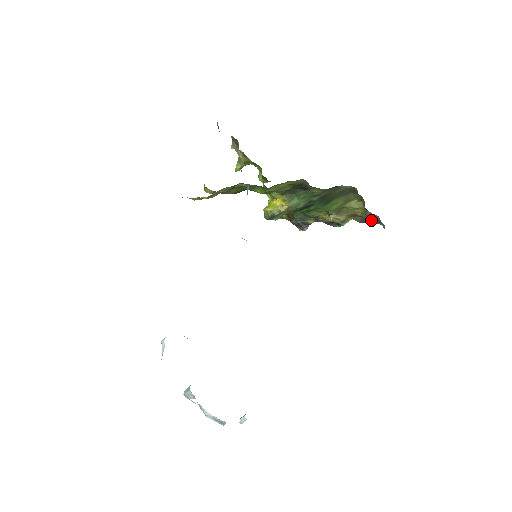
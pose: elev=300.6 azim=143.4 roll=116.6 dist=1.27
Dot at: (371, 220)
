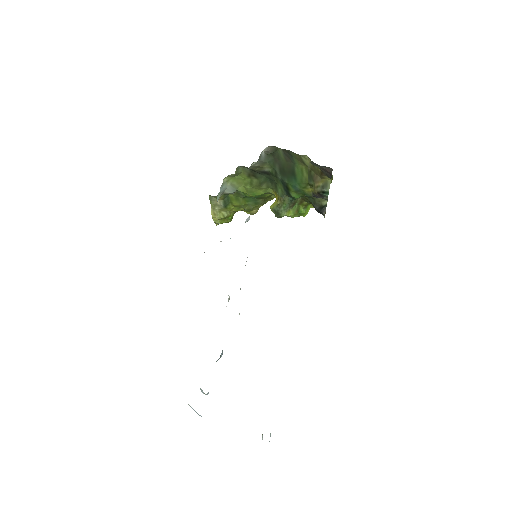
Dot at: (325, 170)
